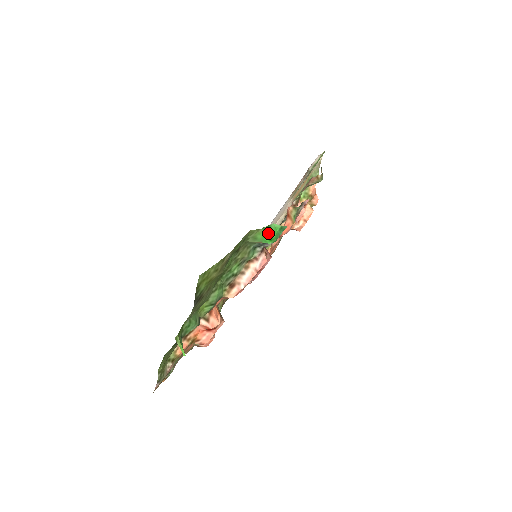
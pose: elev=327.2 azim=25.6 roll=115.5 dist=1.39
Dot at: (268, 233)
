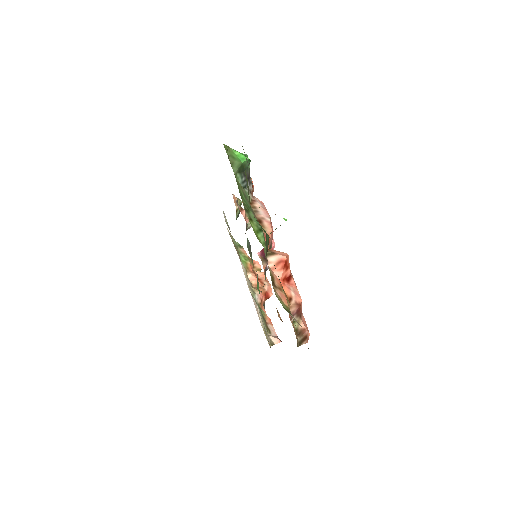
Dot at: (238, 152)
